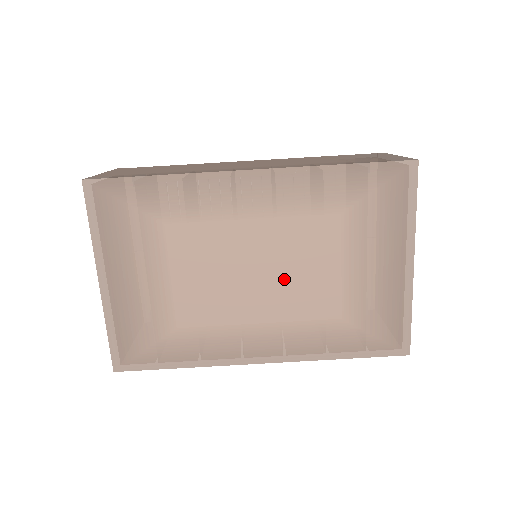
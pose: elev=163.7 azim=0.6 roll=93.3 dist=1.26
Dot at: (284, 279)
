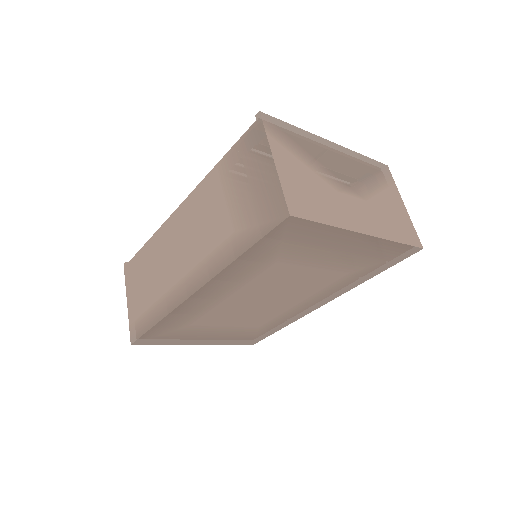
Dot at: (286, 291)
